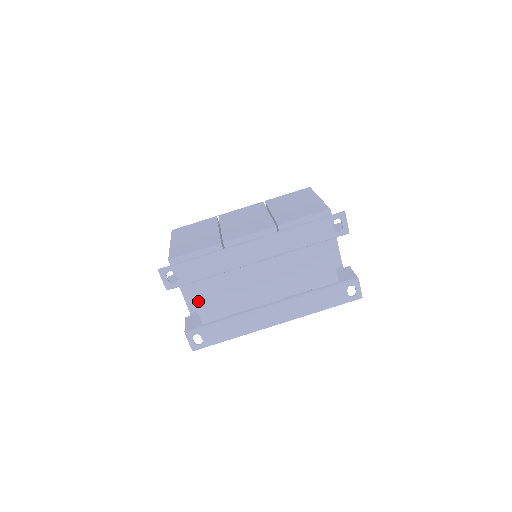
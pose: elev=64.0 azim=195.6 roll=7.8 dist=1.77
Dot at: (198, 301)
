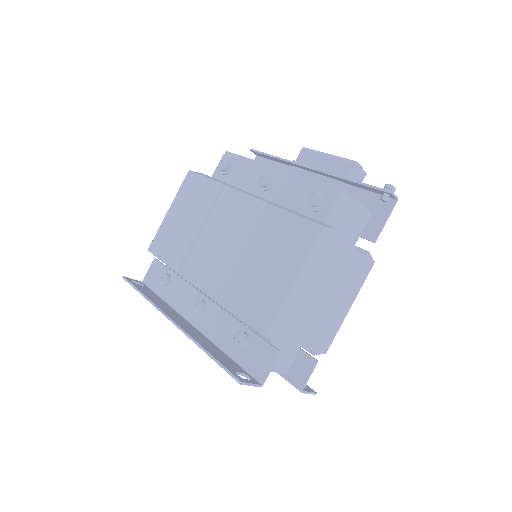
Dot at: occluded
